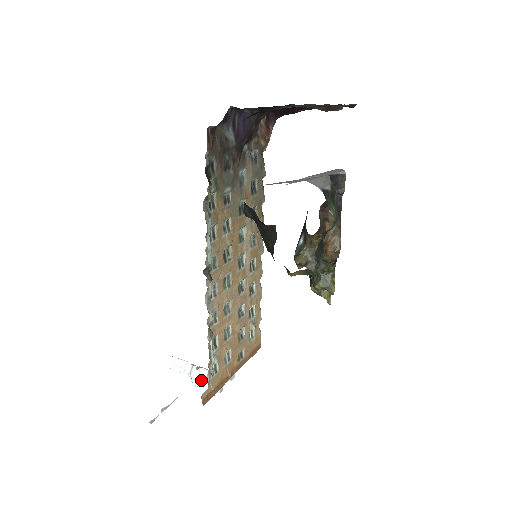
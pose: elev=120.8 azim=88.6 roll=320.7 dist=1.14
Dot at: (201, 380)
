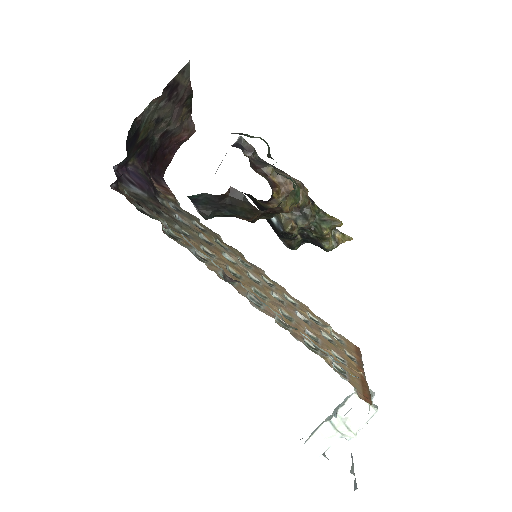
Dot at: (351, 423)
